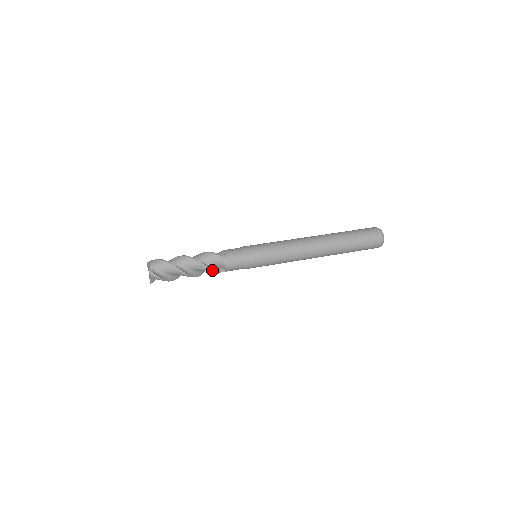
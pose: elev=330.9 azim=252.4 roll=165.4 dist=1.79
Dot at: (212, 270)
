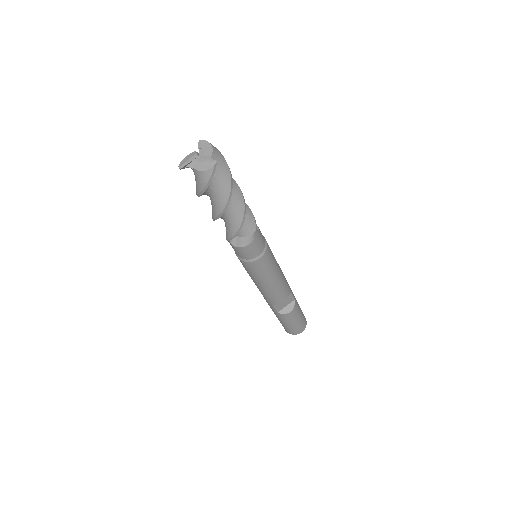
Dot at: (248, 208)
